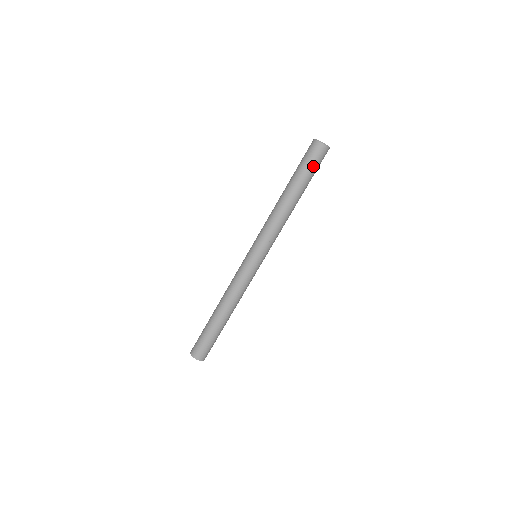
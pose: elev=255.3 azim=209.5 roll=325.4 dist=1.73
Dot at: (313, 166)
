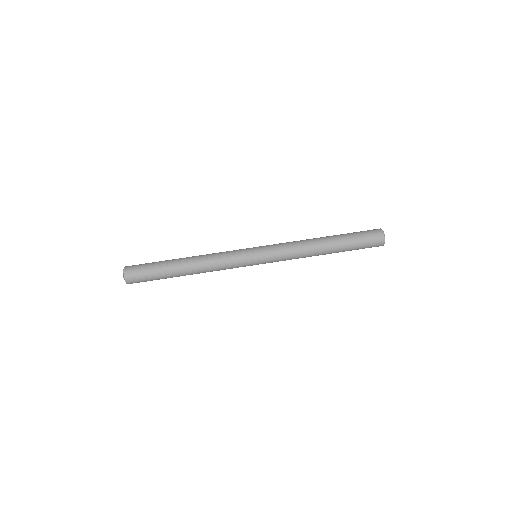
Dot at: (362, 238)
